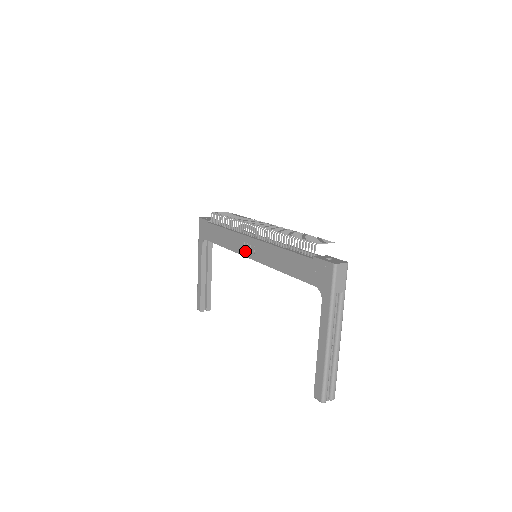
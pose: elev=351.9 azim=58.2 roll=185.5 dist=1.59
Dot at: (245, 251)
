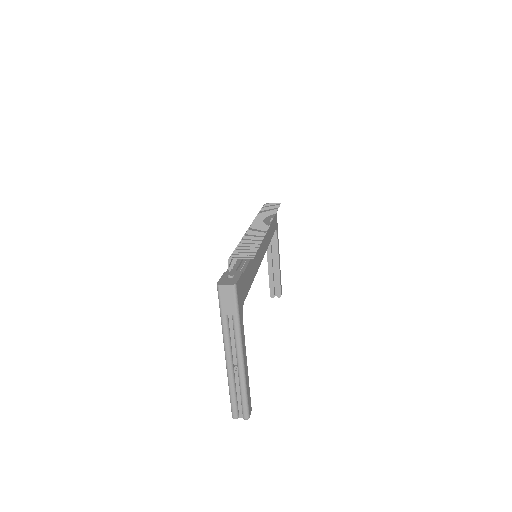
Dot at: occluded
